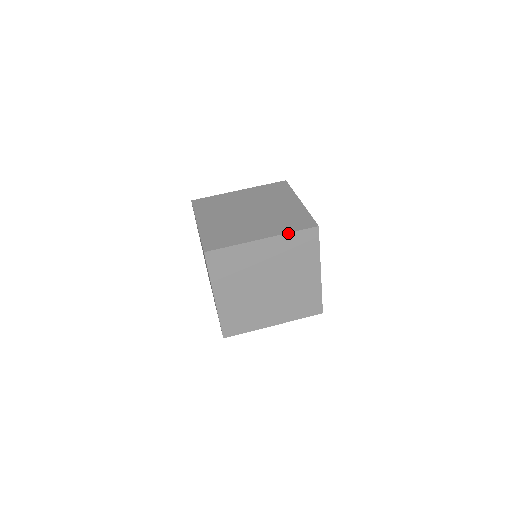
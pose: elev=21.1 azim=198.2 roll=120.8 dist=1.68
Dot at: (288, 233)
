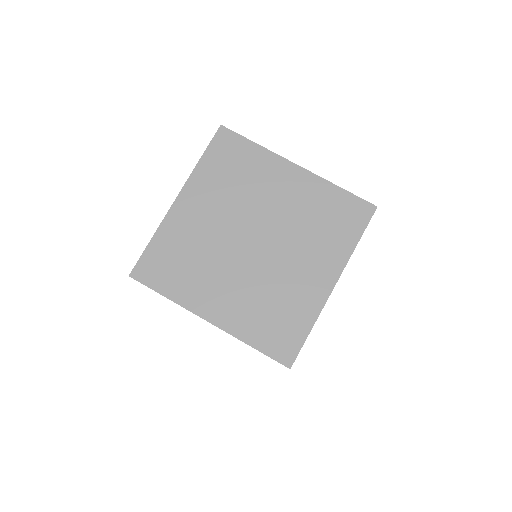
Dot at: (197, 165)
